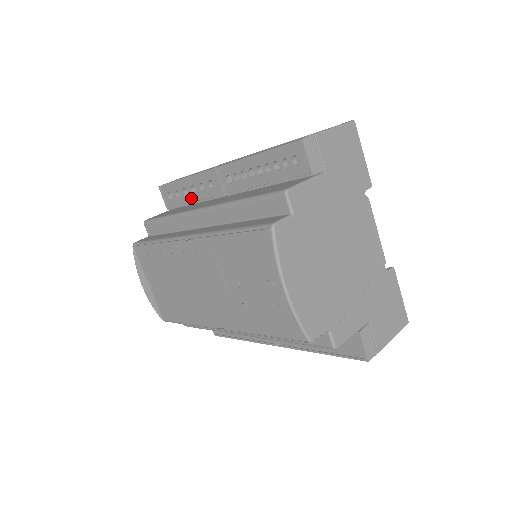
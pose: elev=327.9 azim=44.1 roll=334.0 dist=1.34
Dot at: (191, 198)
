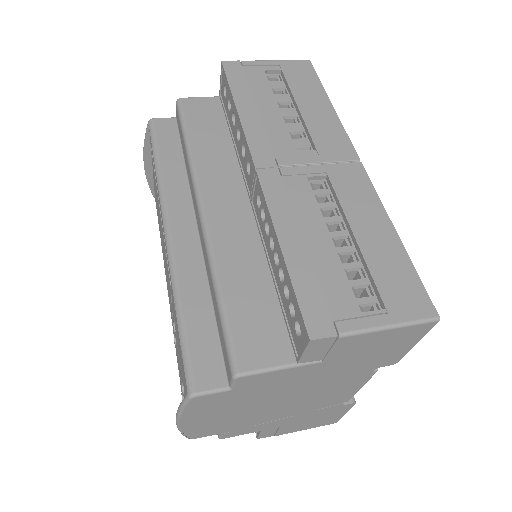
Dot at: (234, 134)
